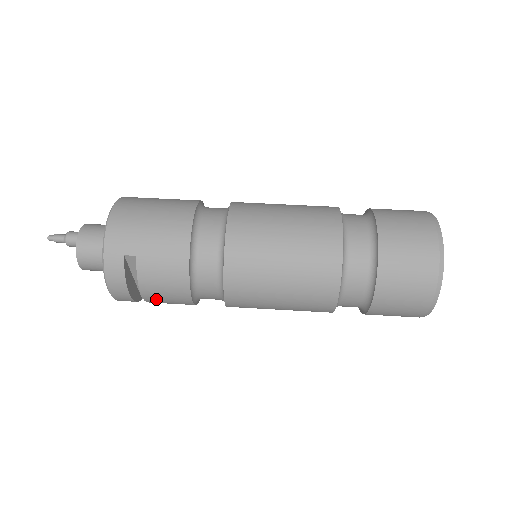
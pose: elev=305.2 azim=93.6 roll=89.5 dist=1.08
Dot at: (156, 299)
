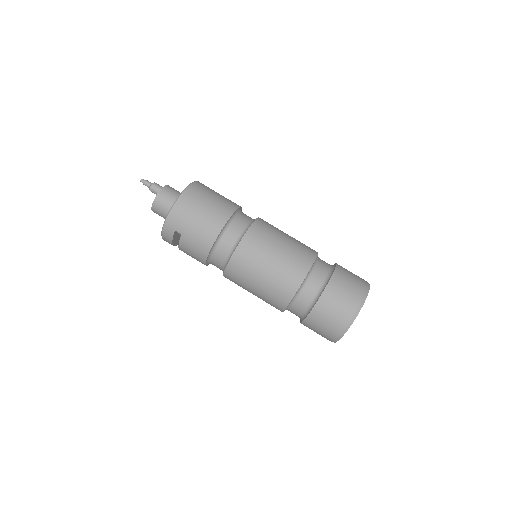
Dot at: (187, 254)
